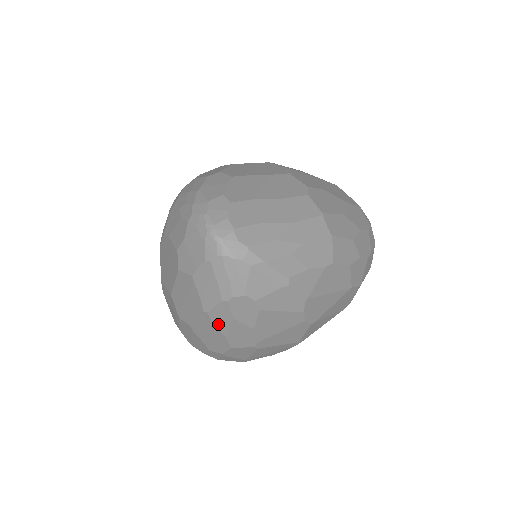
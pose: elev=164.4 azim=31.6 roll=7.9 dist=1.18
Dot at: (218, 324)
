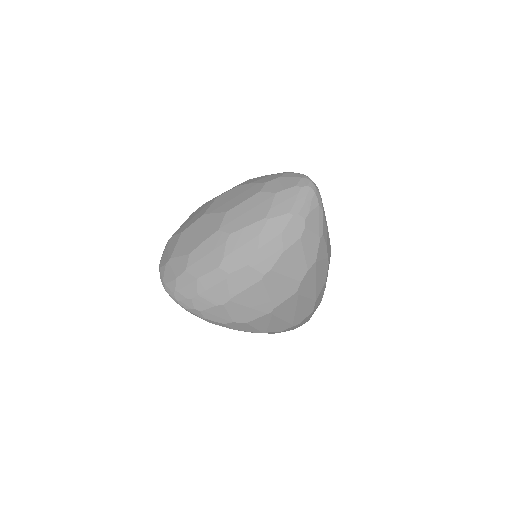
Dot at: (265, 234)
